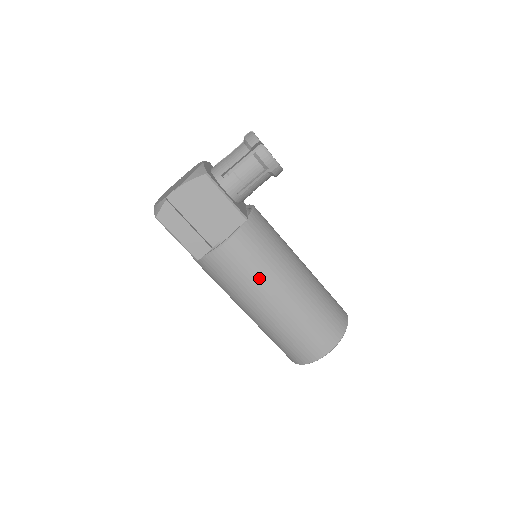
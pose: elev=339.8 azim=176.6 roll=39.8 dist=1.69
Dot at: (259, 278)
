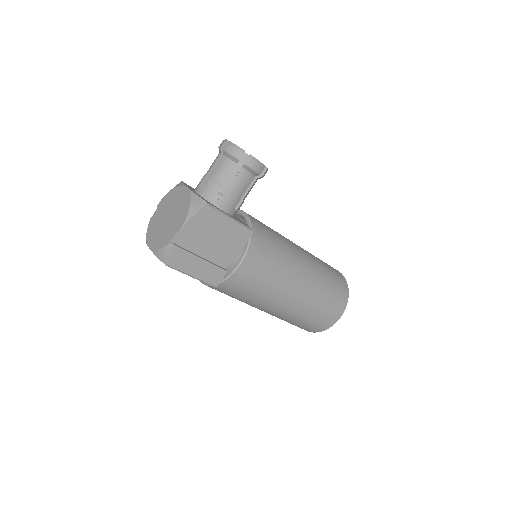
Dot at: (277, 280)
